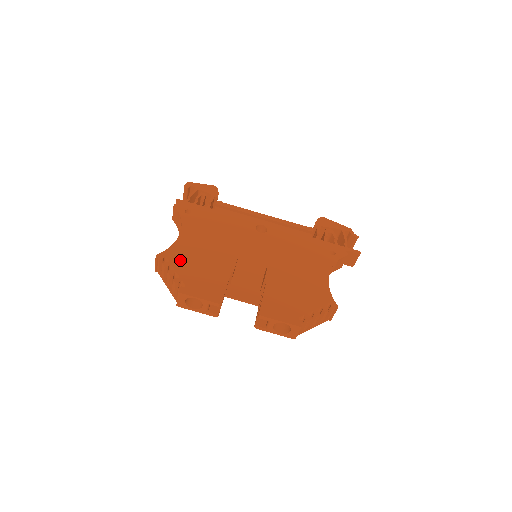
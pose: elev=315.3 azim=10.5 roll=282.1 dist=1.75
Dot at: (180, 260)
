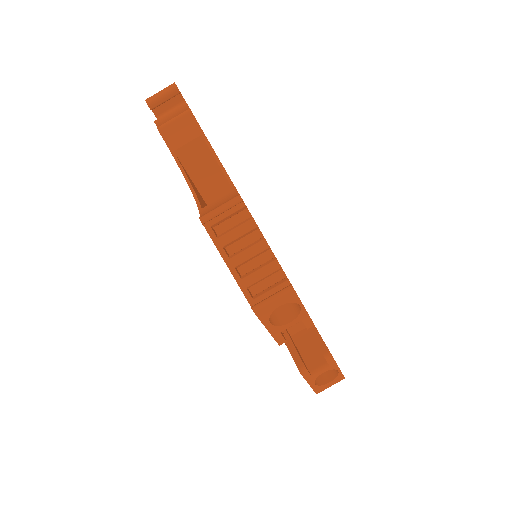
Dot at: occluded
